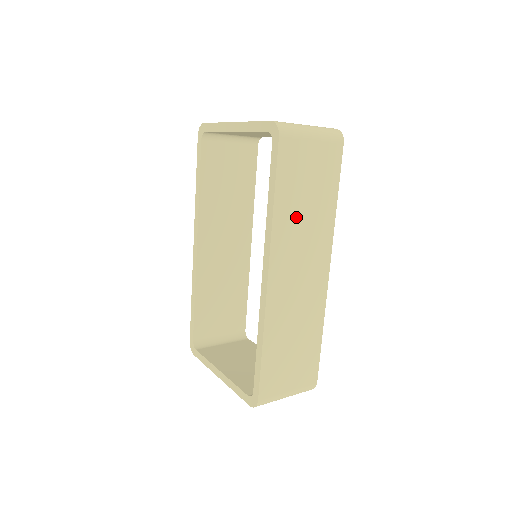
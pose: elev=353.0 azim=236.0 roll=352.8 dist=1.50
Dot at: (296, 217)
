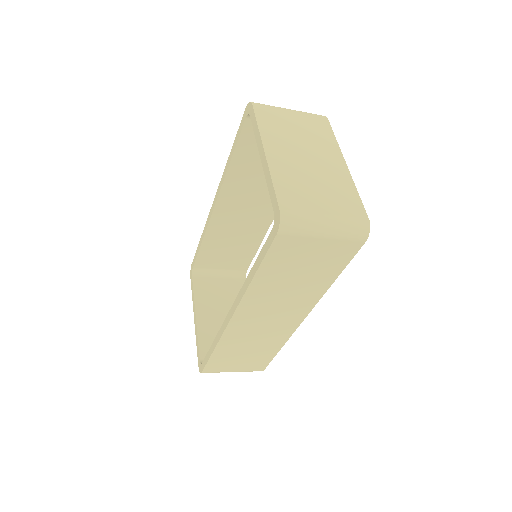
Dot at: (277, 287)
